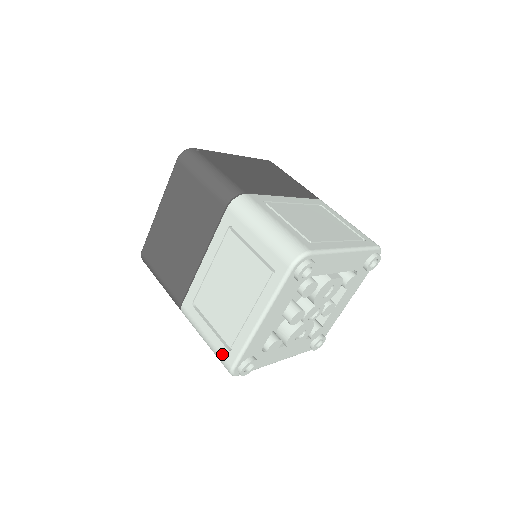
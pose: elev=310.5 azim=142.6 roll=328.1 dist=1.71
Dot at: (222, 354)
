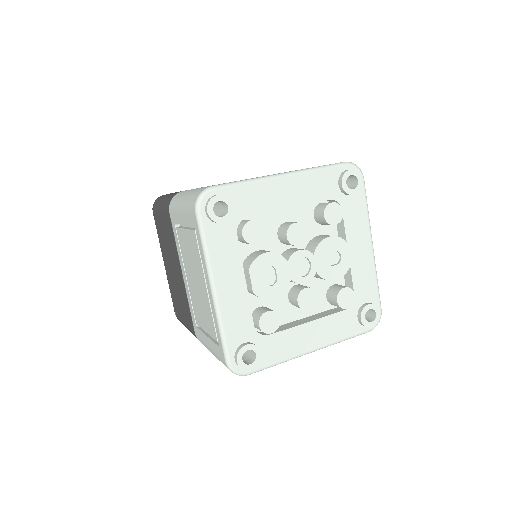
Dot at: occluded
